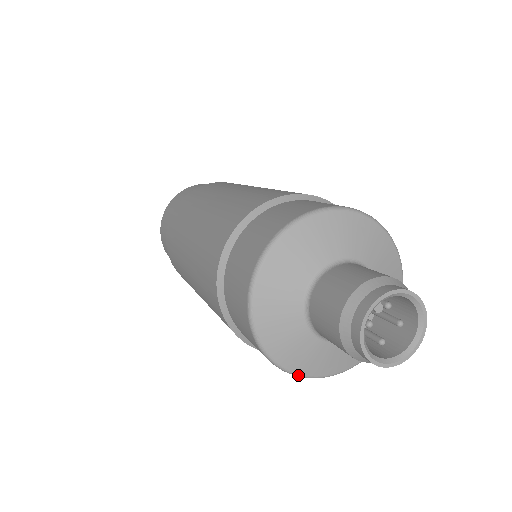
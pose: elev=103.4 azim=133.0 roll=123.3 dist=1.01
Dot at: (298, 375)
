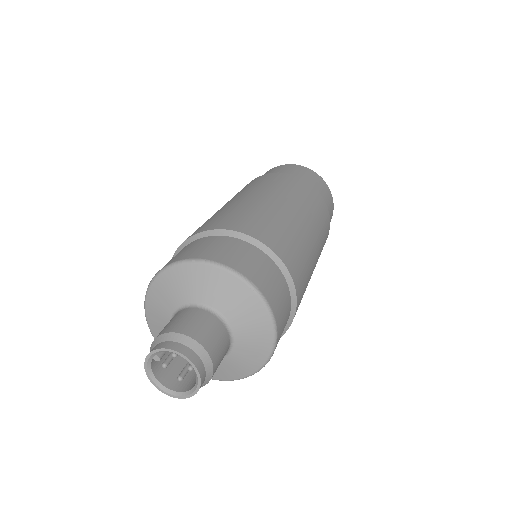
Dot at: occluded
